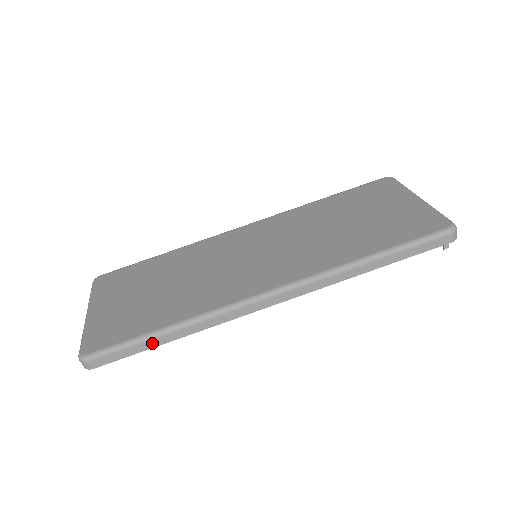
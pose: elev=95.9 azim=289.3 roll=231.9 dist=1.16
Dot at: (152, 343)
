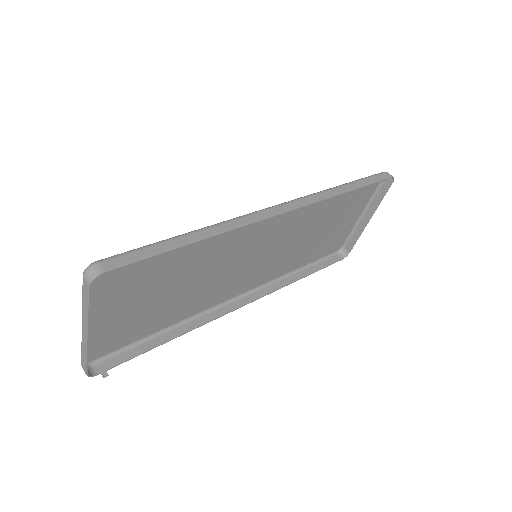
Dot at: (173, 244)
